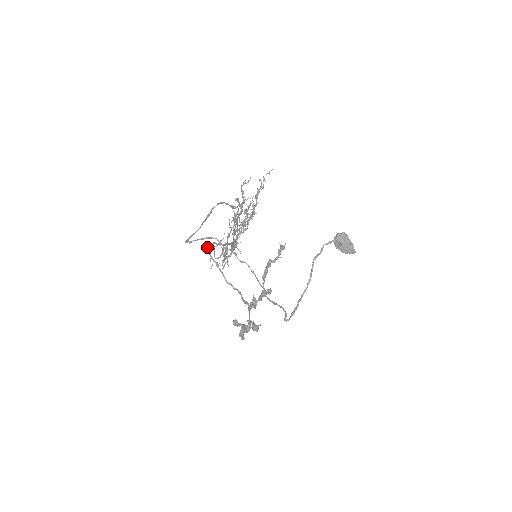
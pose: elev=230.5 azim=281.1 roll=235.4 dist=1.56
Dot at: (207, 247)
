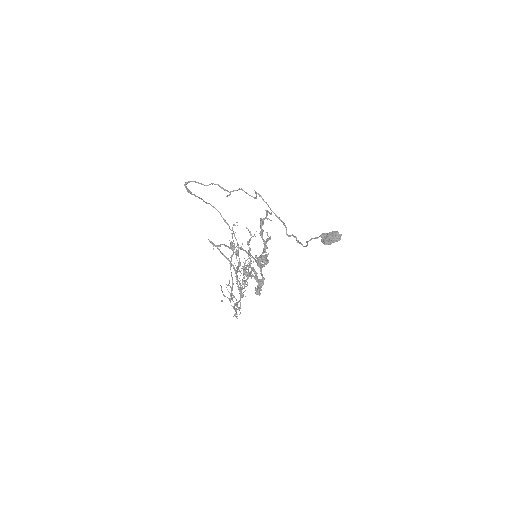
Dot at: (208, 239)
